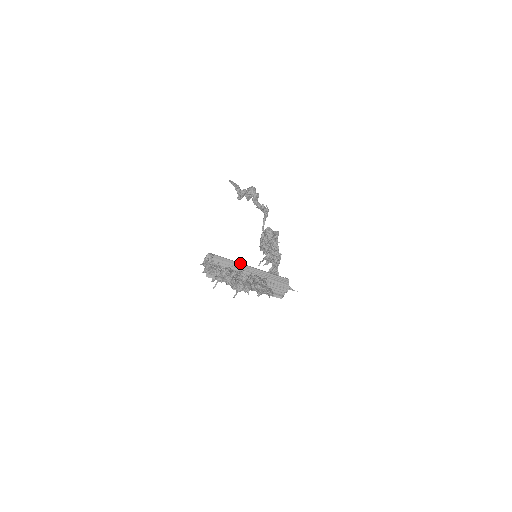
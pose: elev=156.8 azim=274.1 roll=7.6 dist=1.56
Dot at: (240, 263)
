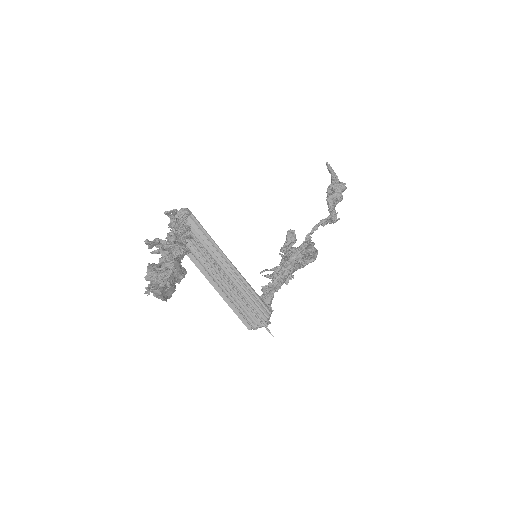
Dot at: occluded
